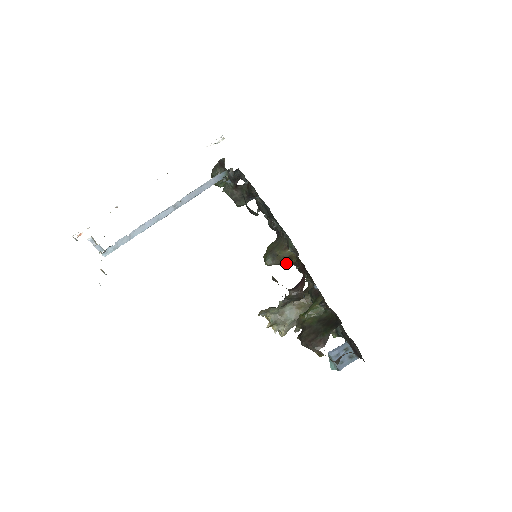
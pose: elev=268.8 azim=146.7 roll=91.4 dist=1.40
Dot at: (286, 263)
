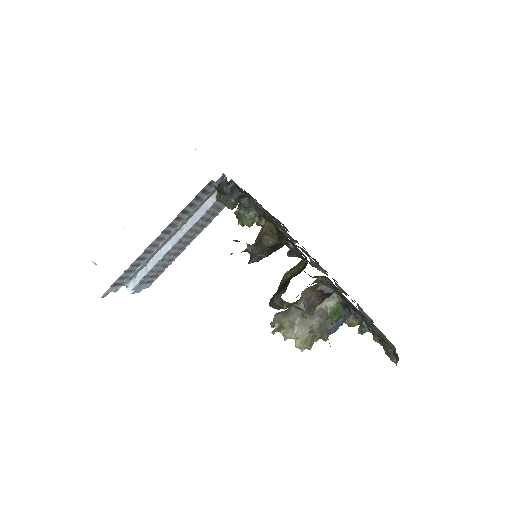
Dot at: (273, 243)
